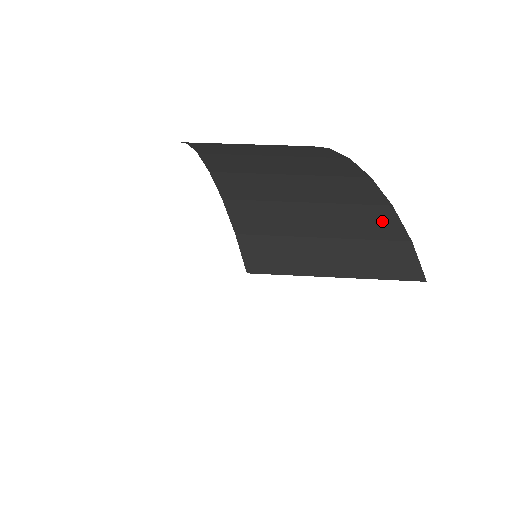
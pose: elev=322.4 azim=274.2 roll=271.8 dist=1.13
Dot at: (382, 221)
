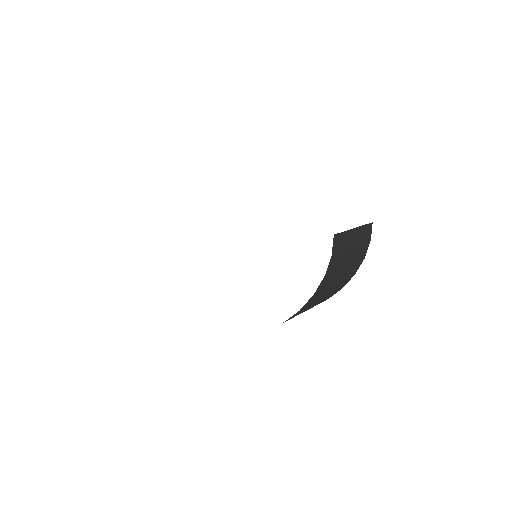
Dot at: occluded
